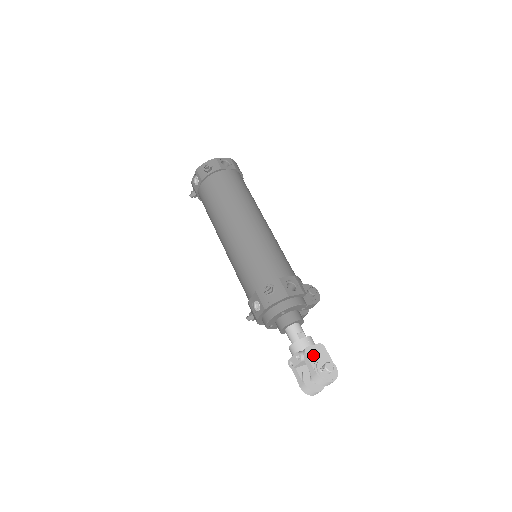
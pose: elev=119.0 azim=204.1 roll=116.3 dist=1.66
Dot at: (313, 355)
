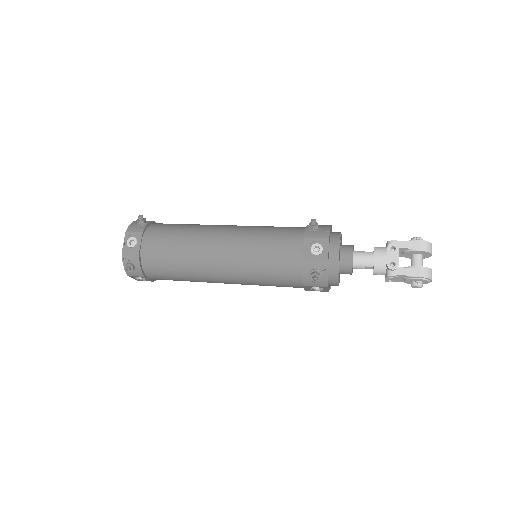
Dot at: occluded
